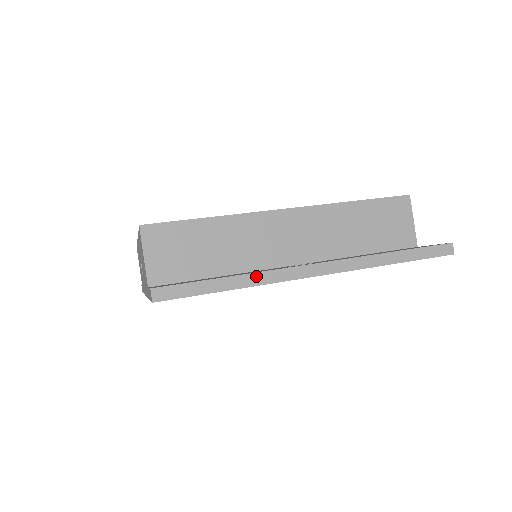
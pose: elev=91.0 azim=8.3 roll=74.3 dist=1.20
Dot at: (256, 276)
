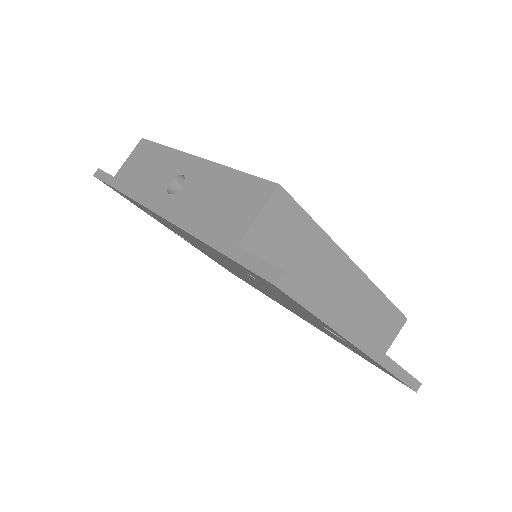
Dot at: (340, 322)
